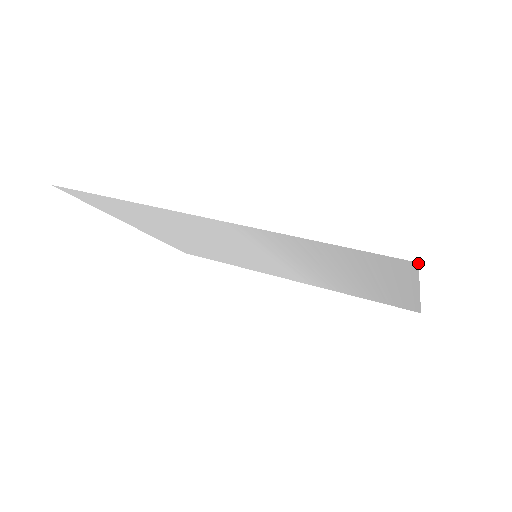
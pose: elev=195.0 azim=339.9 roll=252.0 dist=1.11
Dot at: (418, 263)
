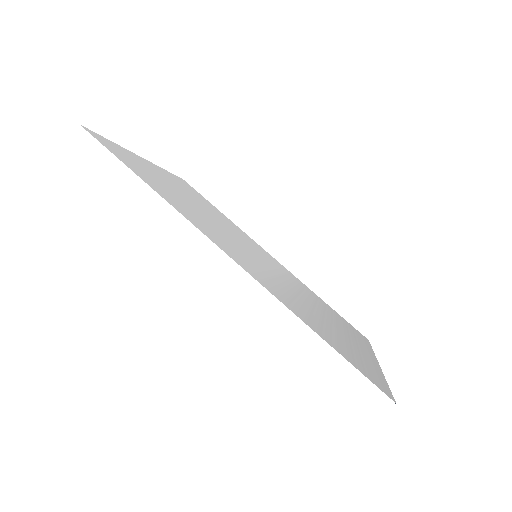
Dot at: occluded
